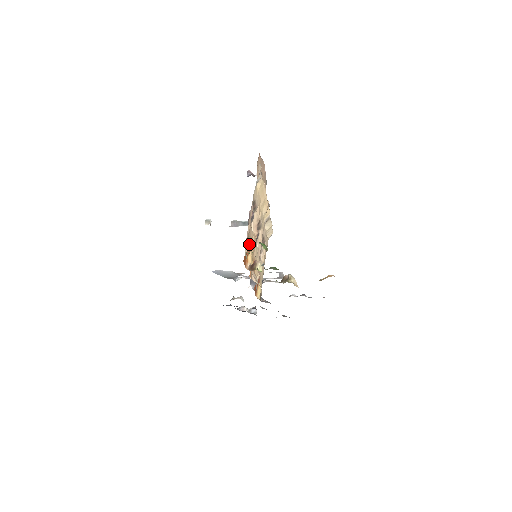
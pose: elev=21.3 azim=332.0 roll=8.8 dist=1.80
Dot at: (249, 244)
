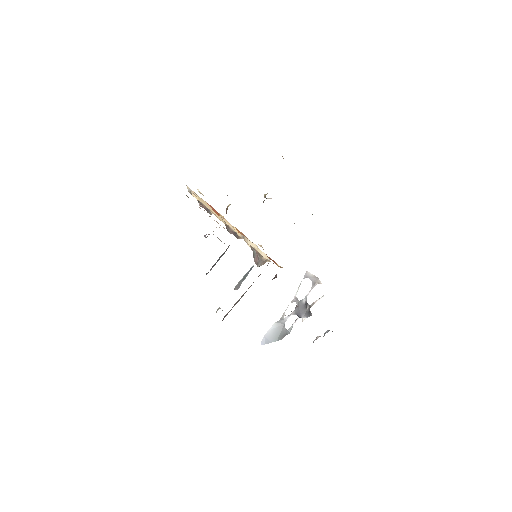
Dot at: (211, 206)
